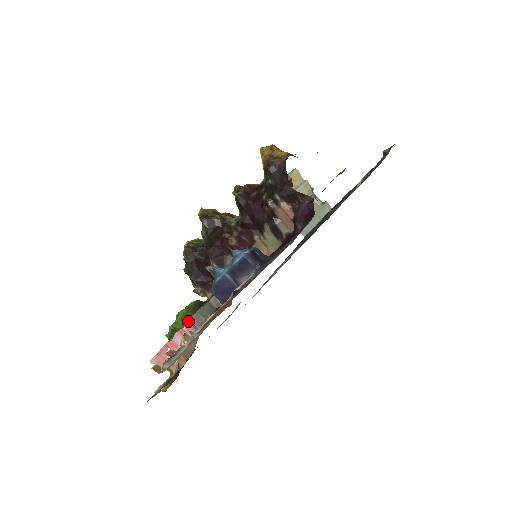
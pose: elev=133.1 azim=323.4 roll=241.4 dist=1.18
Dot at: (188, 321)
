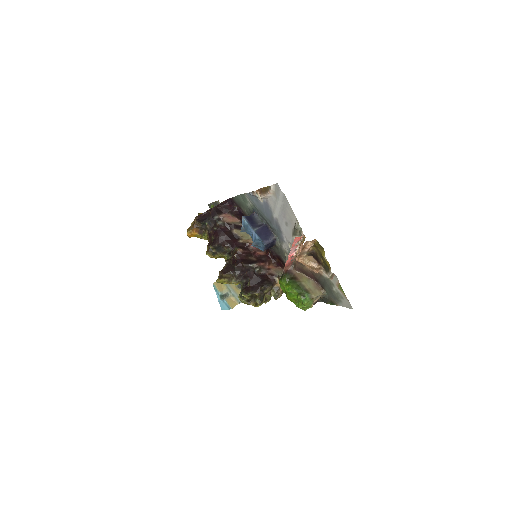
Dot at: (286, 264)
